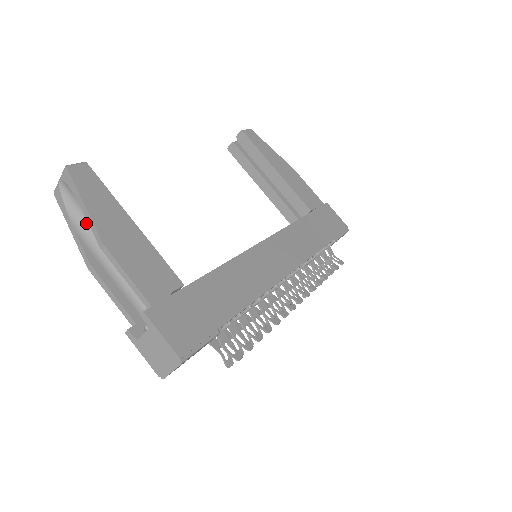
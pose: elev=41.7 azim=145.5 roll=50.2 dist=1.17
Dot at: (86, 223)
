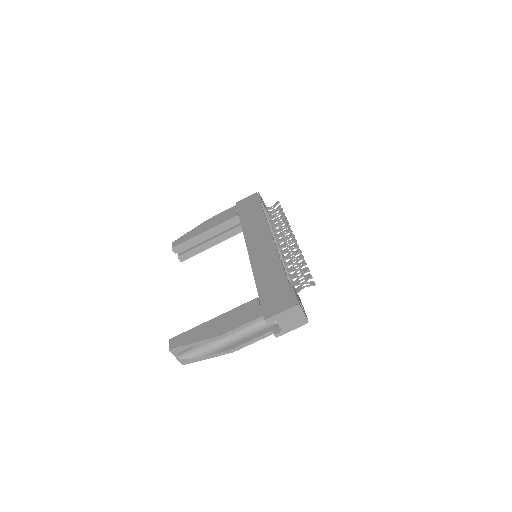
Dot at: (206, 348)
